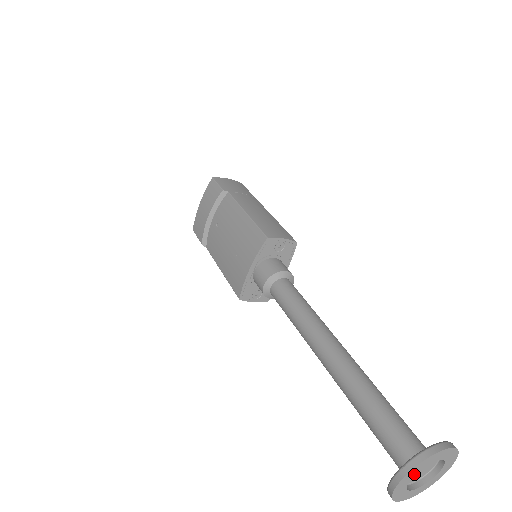
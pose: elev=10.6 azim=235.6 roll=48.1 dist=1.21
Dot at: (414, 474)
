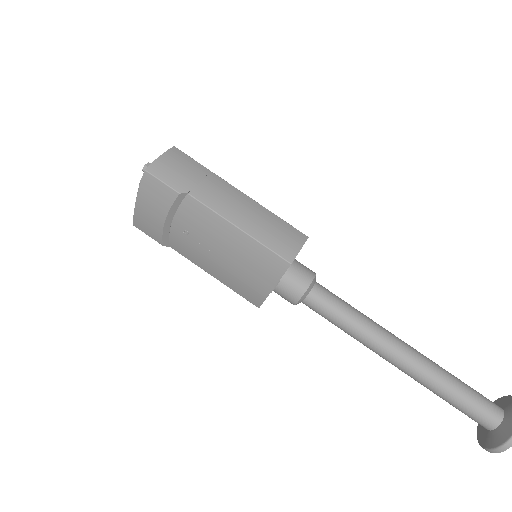
Dot at: occluded
